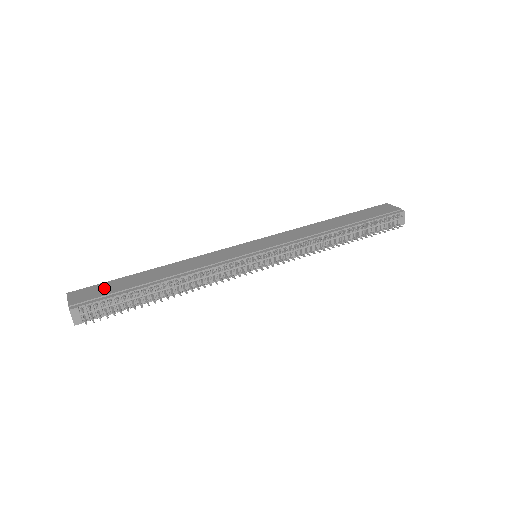
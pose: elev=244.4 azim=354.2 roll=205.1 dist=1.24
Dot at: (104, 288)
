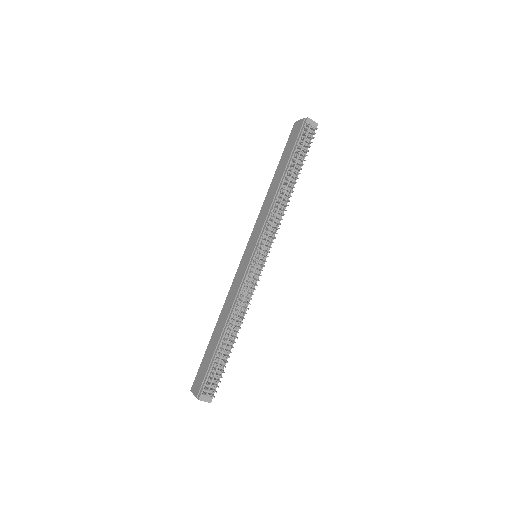
Dot at: (203, 368)
